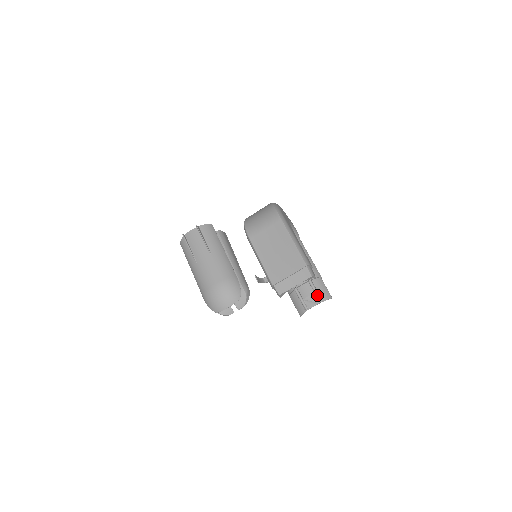
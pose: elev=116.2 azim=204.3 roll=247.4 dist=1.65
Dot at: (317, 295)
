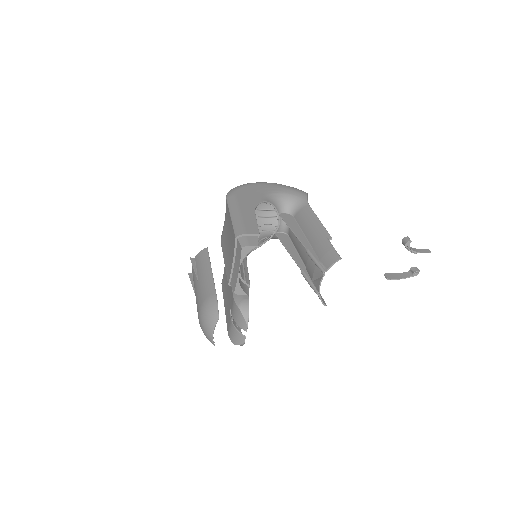
Dot at: (317, 266)
